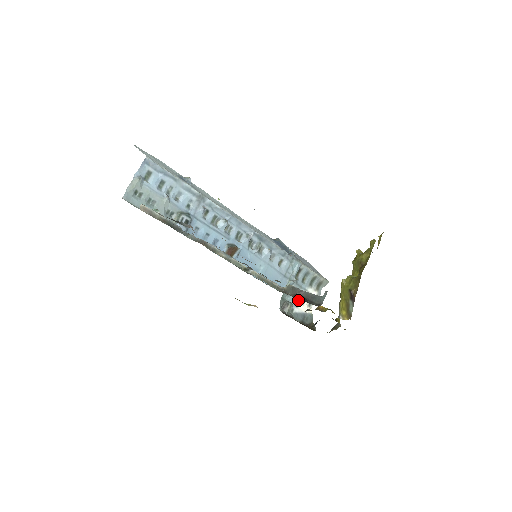
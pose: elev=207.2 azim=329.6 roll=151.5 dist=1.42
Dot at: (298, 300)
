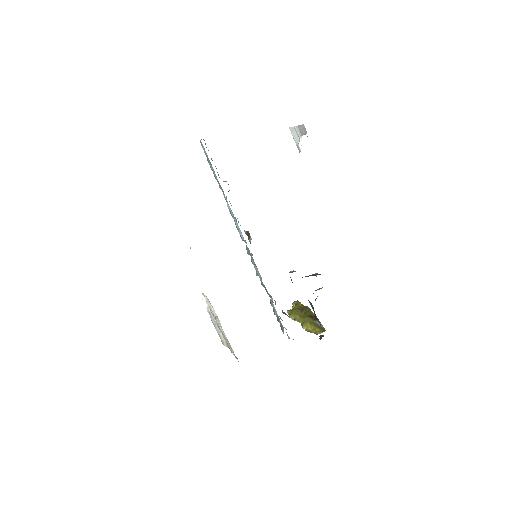
Dot at: occluded
